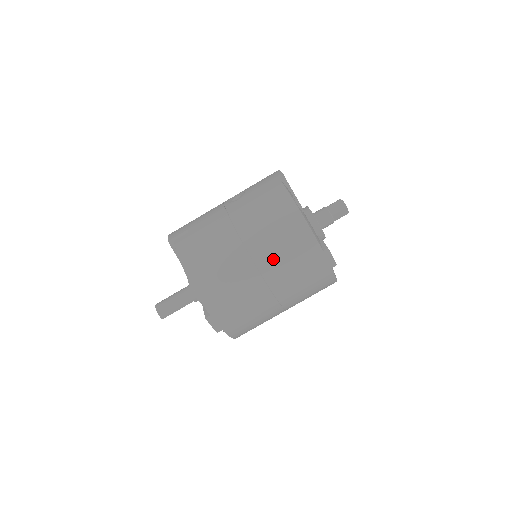
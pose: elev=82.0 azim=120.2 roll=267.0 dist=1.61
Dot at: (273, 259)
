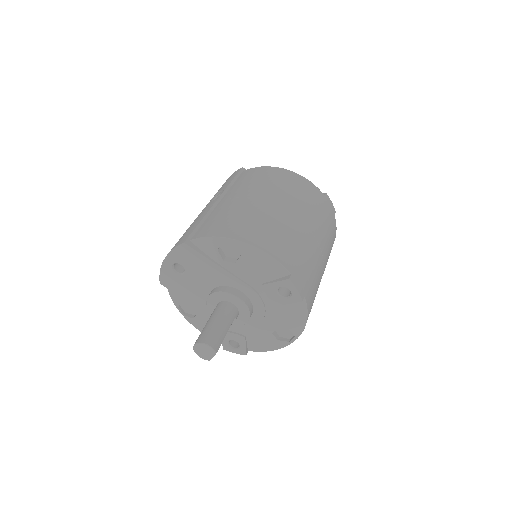
Dot at: (301, 206)
